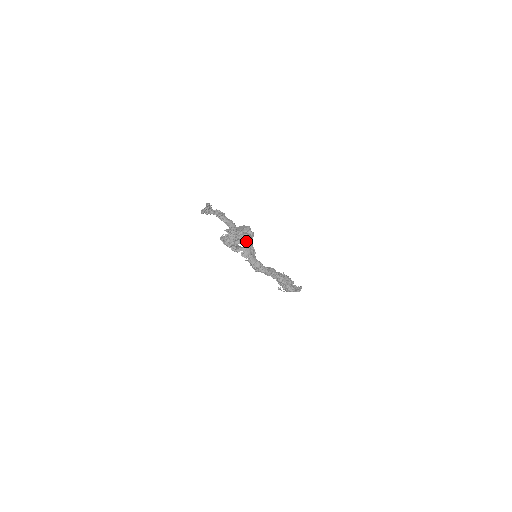
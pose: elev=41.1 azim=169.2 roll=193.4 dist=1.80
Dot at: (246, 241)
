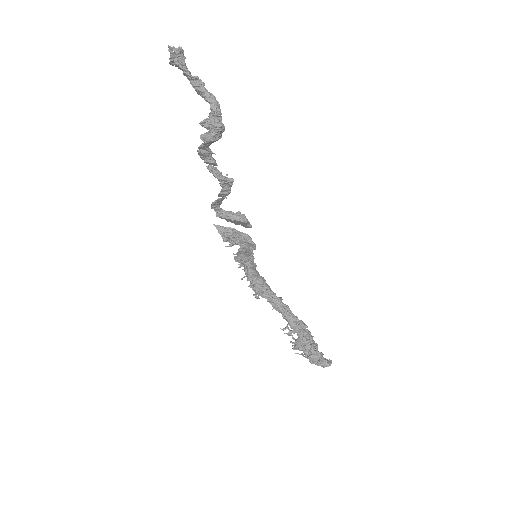
Dot at: (241, 219)
